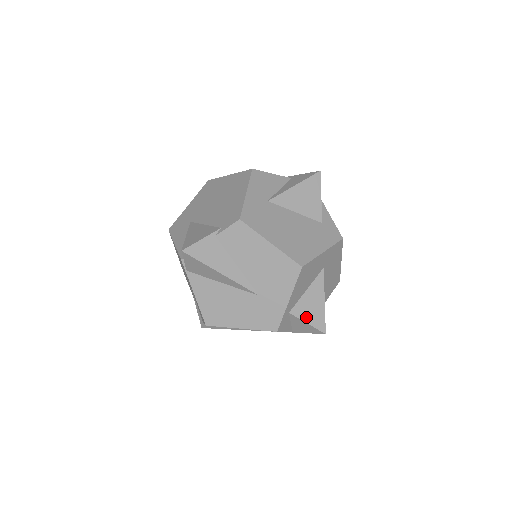
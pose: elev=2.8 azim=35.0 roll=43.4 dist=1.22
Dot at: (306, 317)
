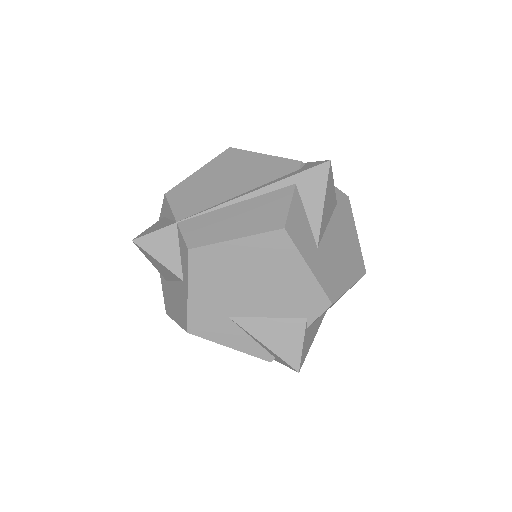
Dot at: occluded
